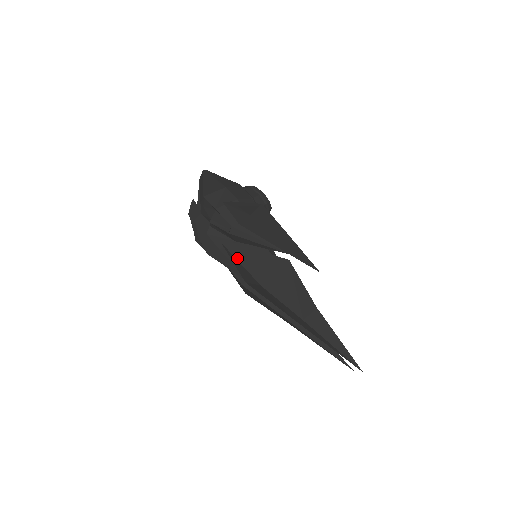
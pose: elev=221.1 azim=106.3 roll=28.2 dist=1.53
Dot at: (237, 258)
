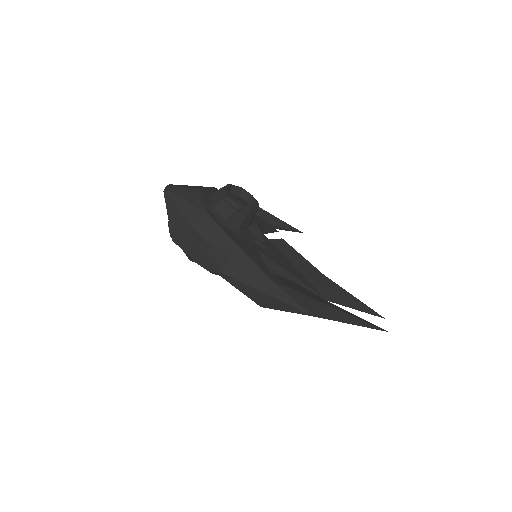
Dot at: (231, 283)
